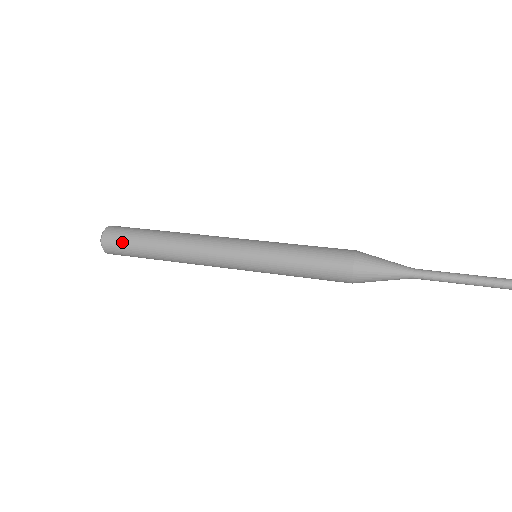
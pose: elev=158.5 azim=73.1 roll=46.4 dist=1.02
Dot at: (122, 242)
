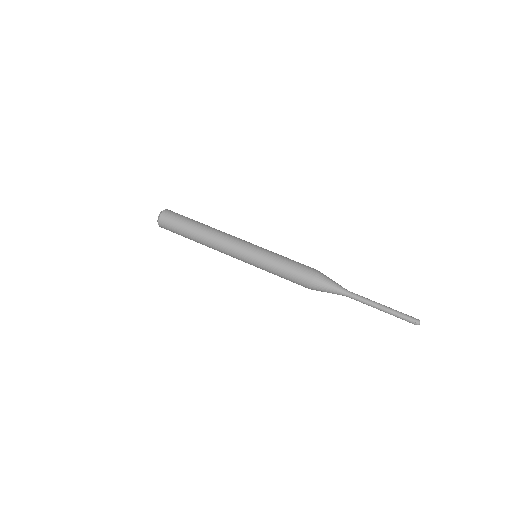
Dot at: (172, 226)
